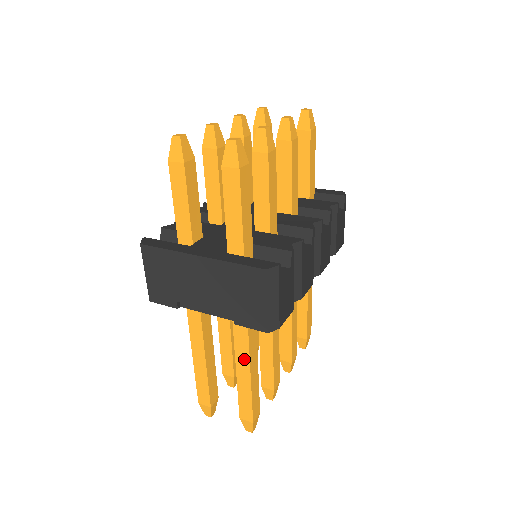
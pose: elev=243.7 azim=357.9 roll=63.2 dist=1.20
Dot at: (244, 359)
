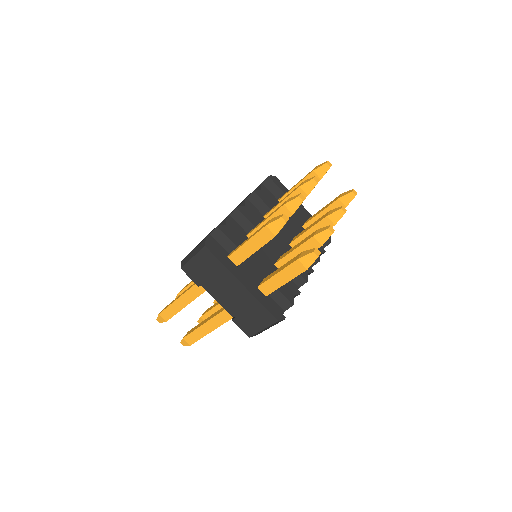
Dot at: (216, 324)
